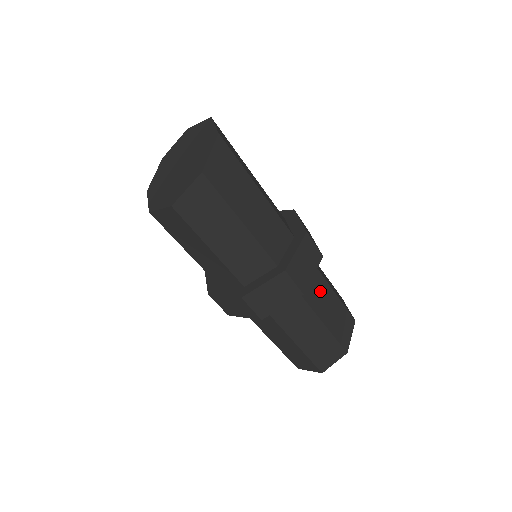
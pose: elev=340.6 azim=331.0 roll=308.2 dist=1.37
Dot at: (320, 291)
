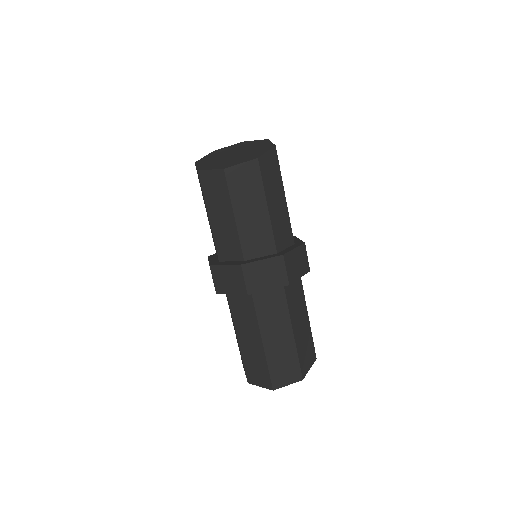
Dot at: occluded
